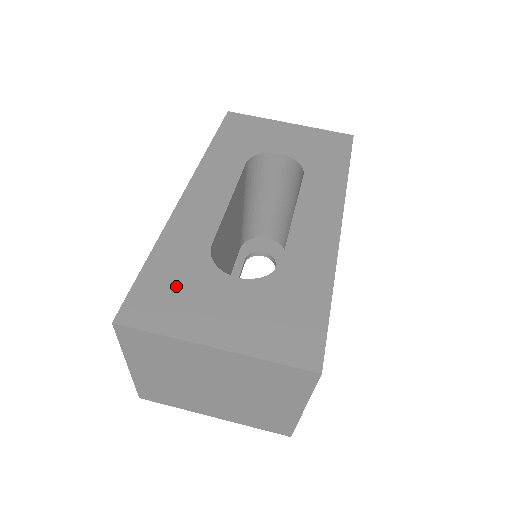
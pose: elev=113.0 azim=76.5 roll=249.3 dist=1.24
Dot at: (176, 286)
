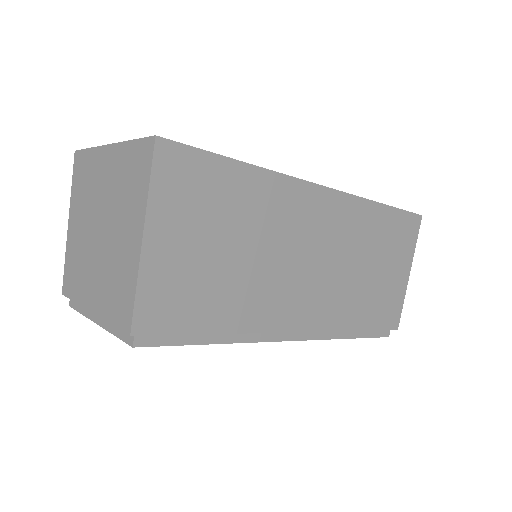
Dot at: occluded
